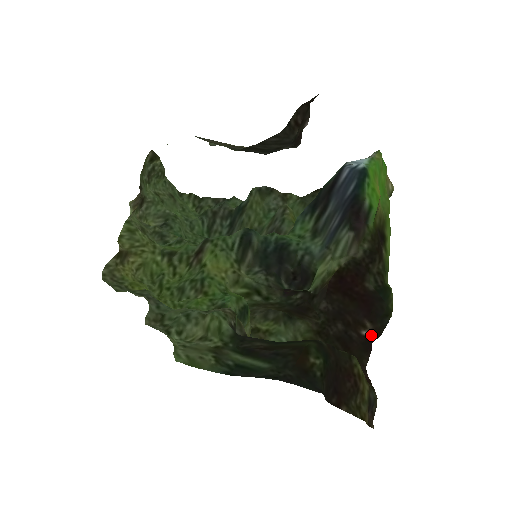
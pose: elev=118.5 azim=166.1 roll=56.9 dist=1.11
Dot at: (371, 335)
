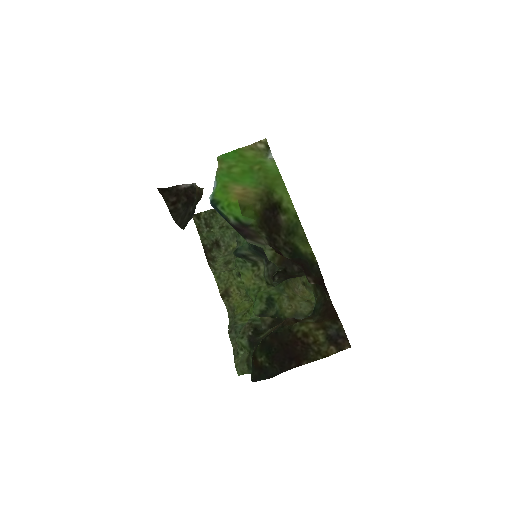
Dot at: (317, 282)
